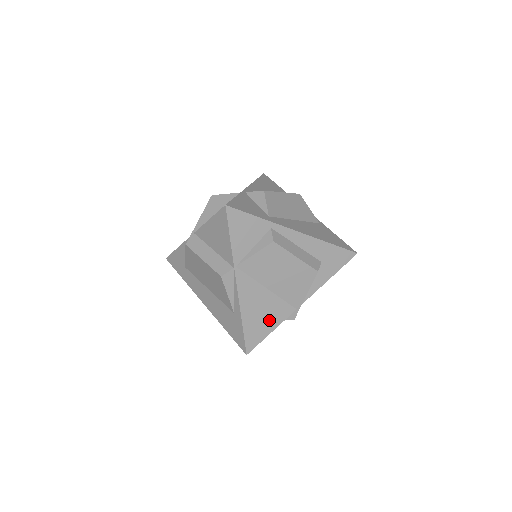
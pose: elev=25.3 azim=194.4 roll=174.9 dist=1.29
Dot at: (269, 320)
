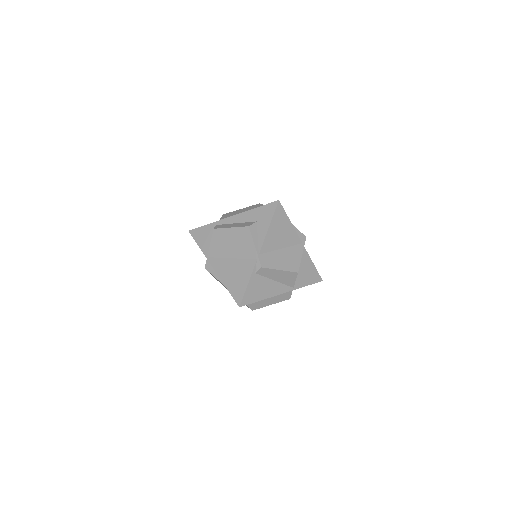
Dot at: (242, 277)
